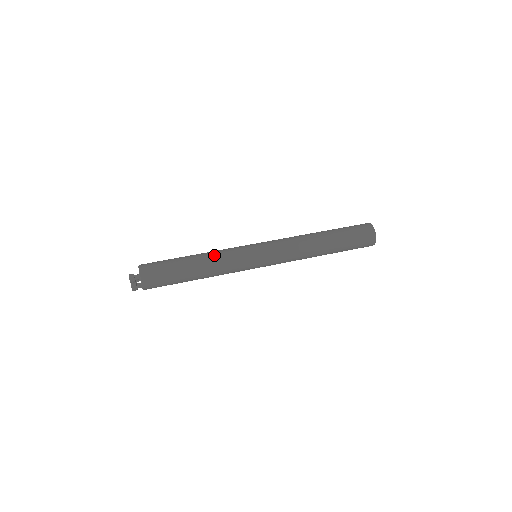
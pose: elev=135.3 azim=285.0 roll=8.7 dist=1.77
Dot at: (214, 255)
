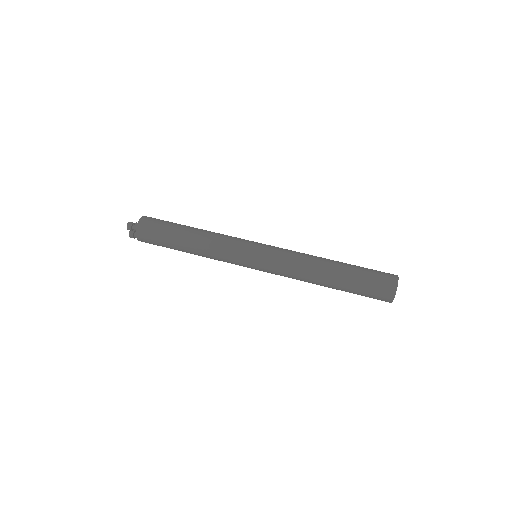
Dot at: (211, 238)
